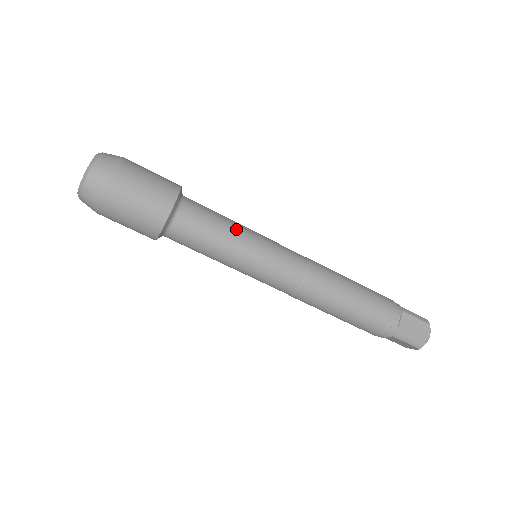
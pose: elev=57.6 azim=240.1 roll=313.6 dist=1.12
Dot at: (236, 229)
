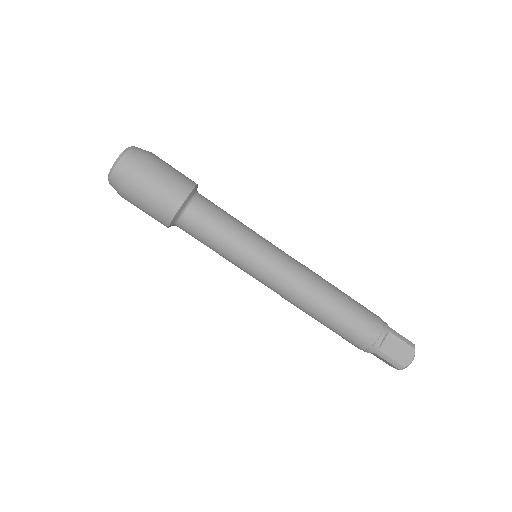
Dot at: (239, 229)
